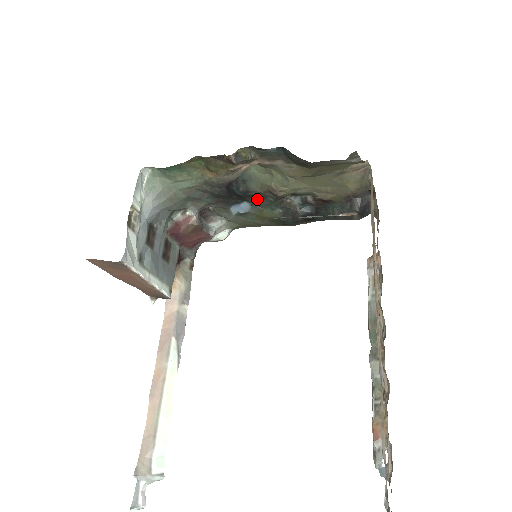
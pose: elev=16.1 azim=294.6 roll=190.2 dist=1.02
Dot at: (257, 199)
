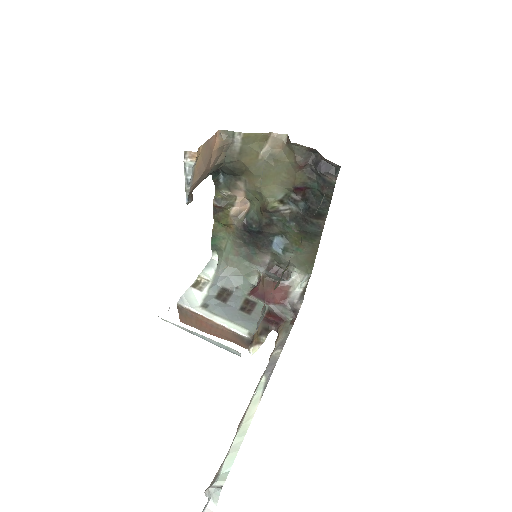
Dot at: (274, 227)
